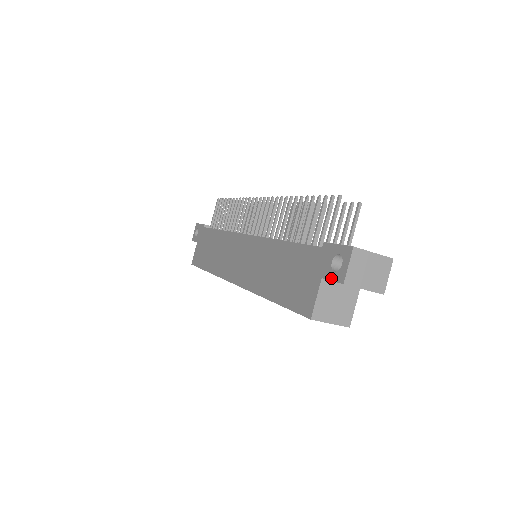
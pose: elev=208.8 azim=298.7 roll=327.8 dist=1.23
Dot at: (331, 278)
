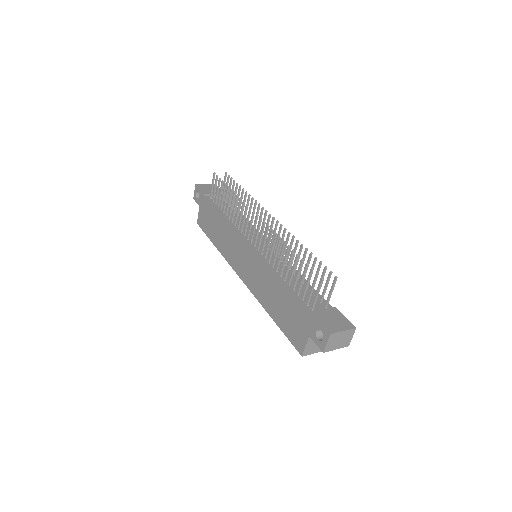
Dot at: (315, 342)
